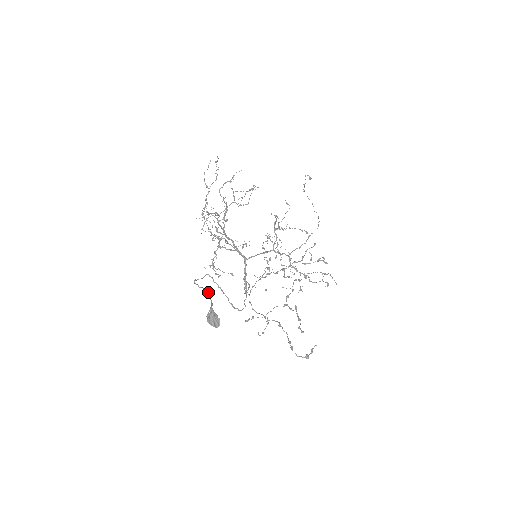
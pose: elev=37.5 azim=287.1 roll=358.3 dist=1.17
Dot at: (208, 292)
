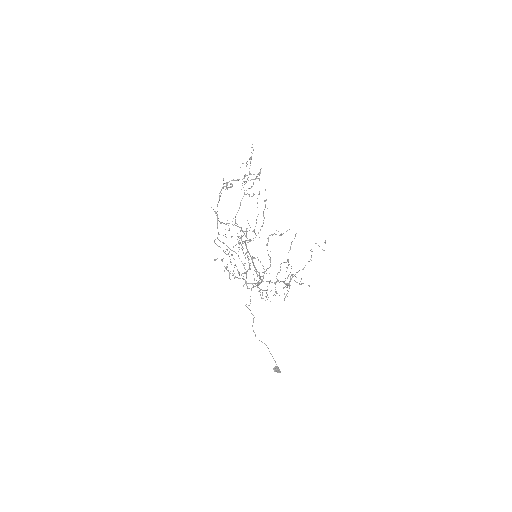
Dot at: occluded
